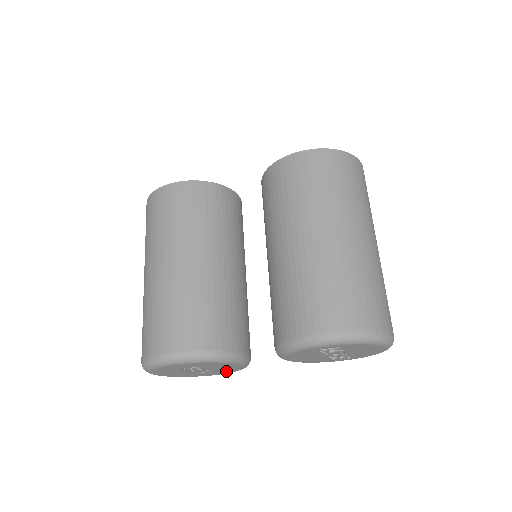
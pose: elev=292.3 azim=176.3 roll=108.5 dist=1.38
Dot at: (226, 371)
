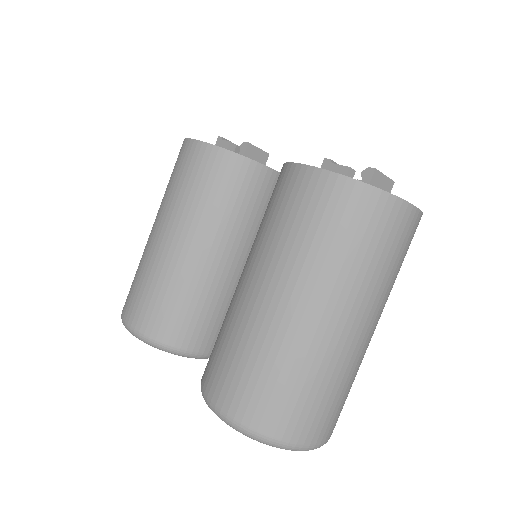
Dot at: occluded
